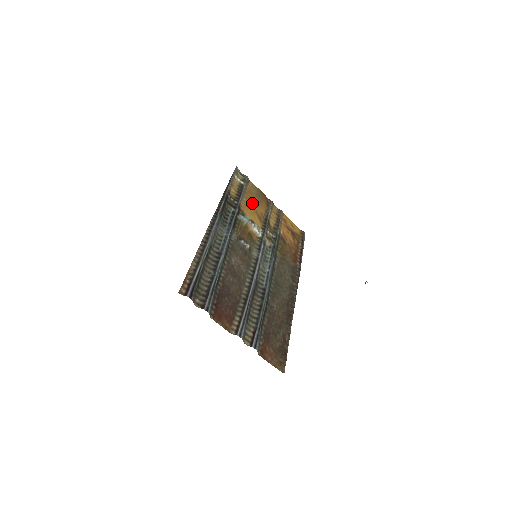
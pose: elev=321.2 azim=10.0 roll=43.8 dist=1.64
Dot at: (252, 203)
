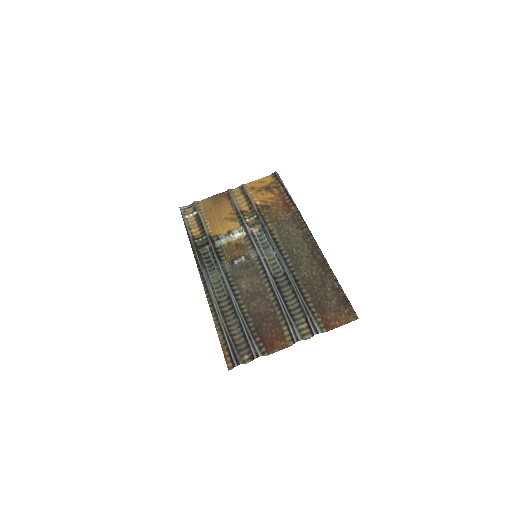
Dot at: (216, 217)
